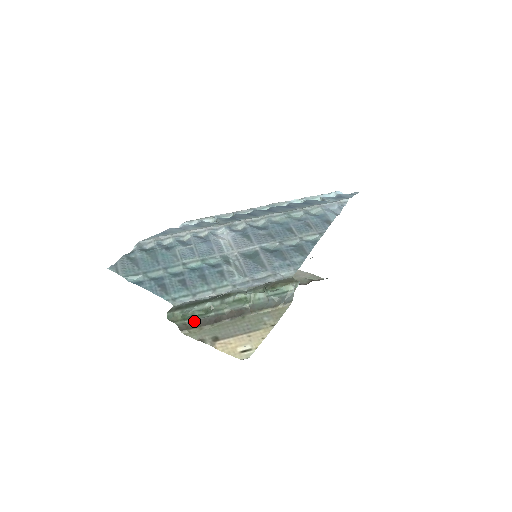
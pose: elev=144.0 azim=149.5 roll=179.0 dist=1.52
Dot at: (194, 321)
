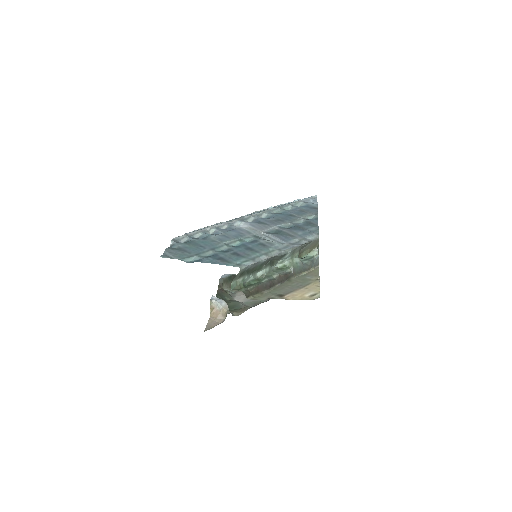
Dot at: (255, 287)
